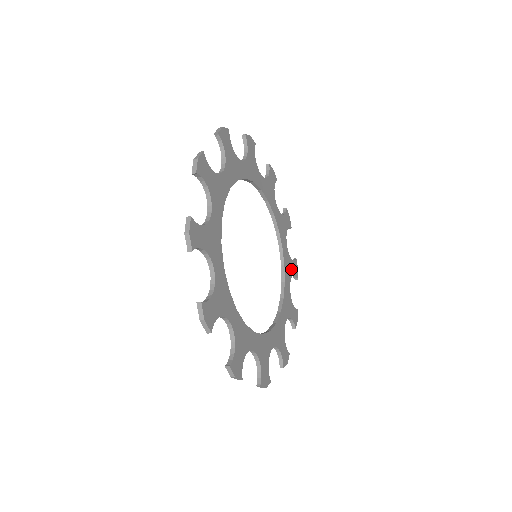
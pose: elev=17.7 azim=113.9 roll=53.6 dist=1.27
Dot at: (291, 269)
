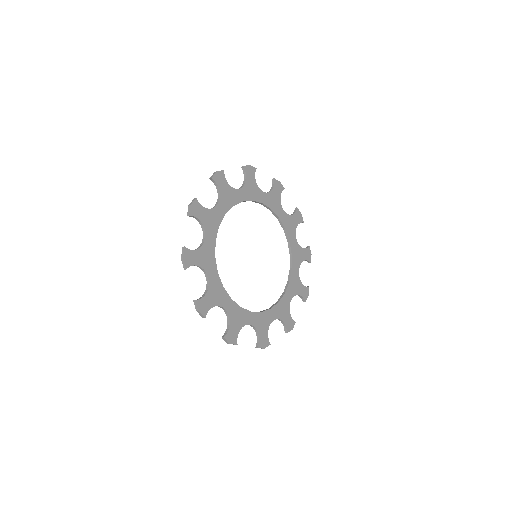
Dot at: (298, 289)
